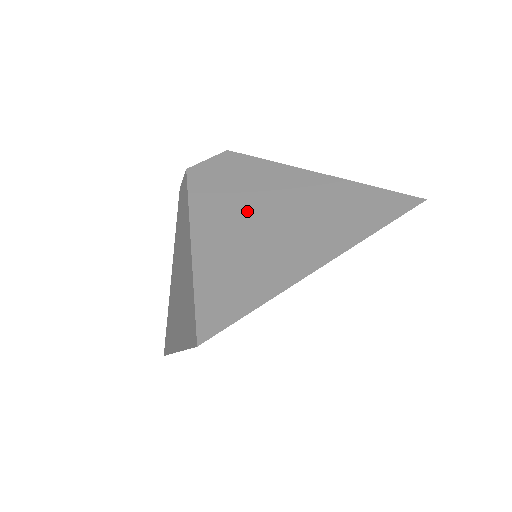
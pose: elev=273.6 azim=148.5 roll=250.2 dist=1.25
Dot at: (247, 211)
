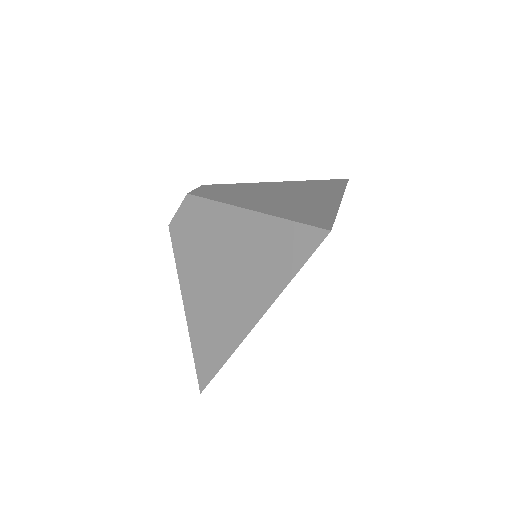
Dot at: (208, 269)
